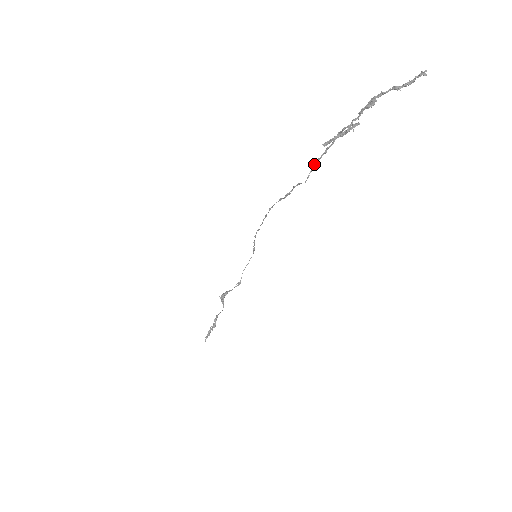
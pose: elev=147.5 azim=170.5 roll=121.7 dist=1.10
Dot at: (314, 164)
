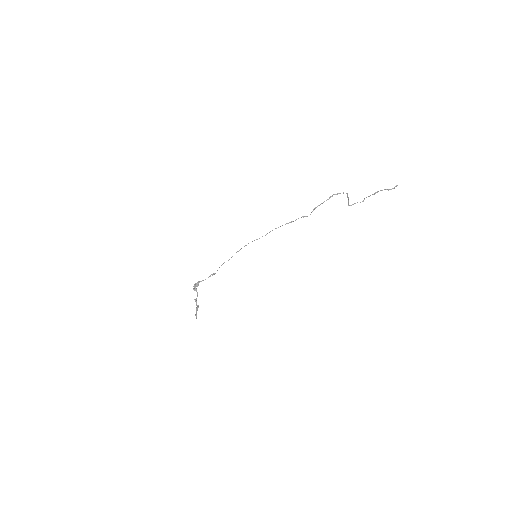
Dot at: occluded
